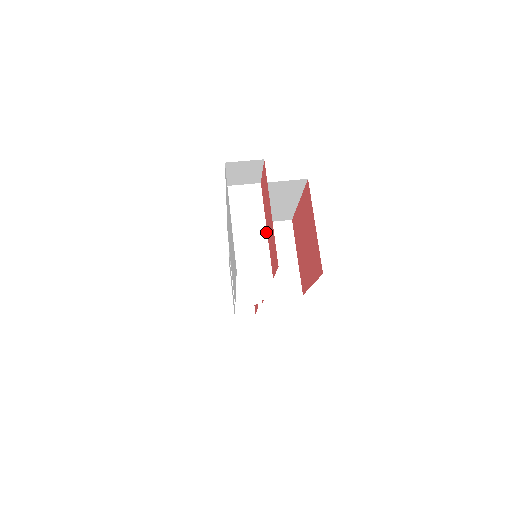
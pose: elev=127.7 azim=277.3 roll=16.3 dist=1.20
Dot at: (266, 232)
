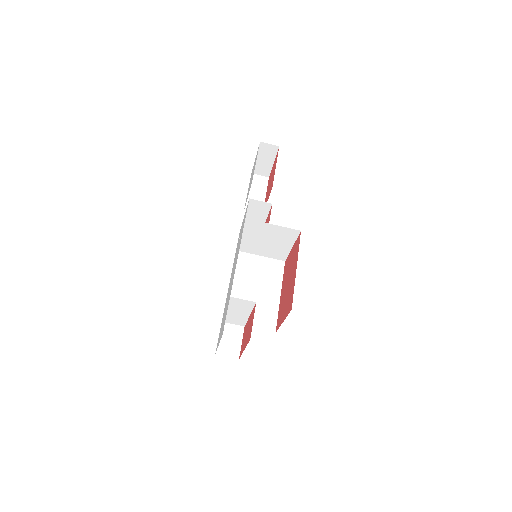
Dot at: (249, 316)
